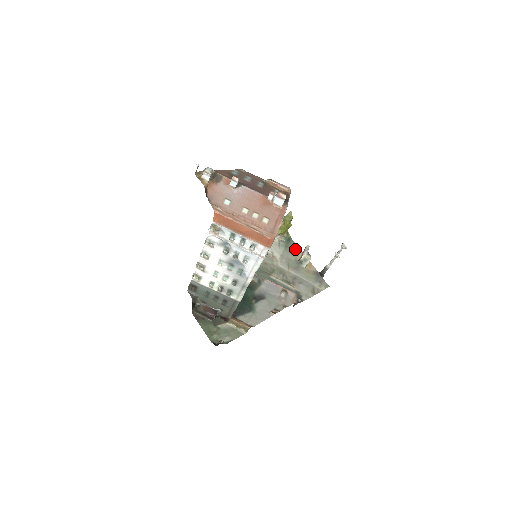
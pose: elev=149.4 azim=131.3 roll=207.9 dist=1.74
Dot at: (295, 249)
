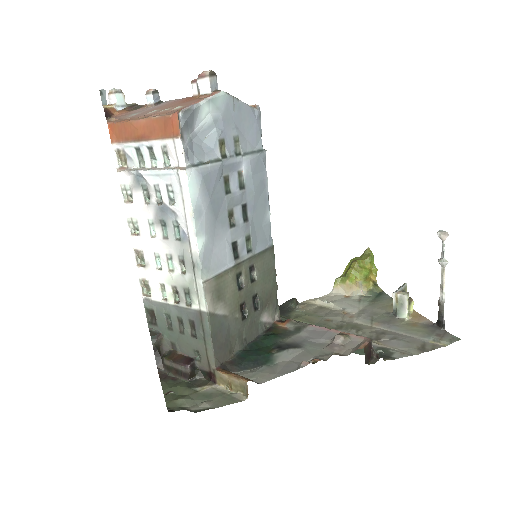
Dot at: (389, 302)
